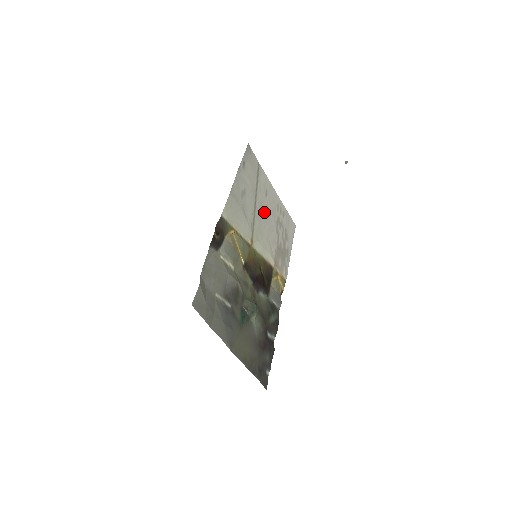
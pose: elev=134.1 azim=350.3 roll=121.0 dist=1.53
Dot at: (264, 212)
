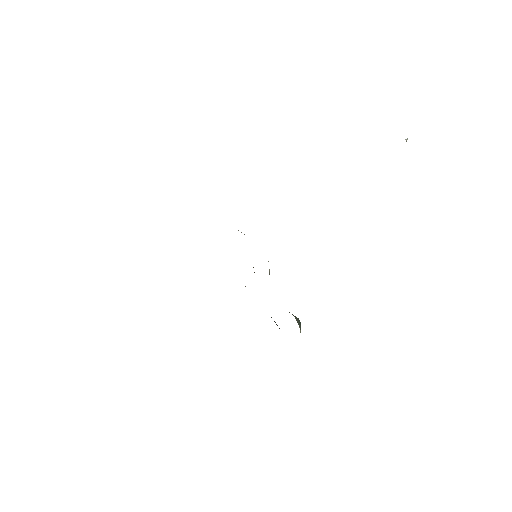
Dot at: occluded
